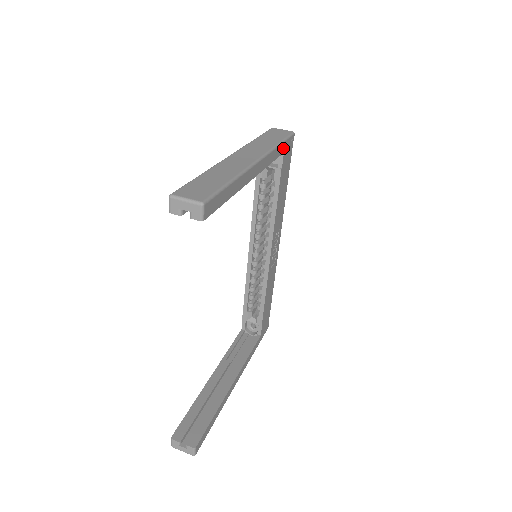
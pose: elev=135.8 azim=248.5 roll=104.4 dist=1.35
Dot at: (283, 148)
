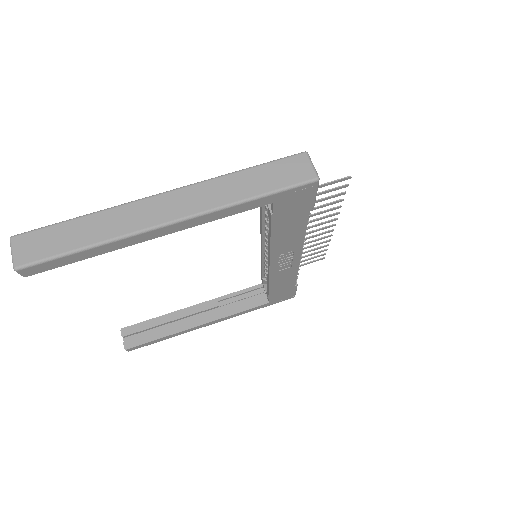
Dot at: (269, 200)
